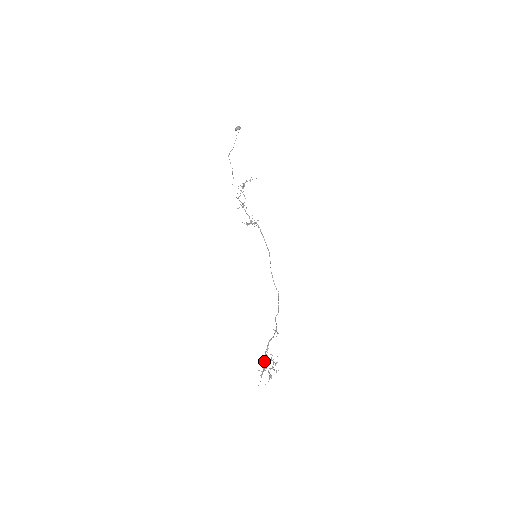
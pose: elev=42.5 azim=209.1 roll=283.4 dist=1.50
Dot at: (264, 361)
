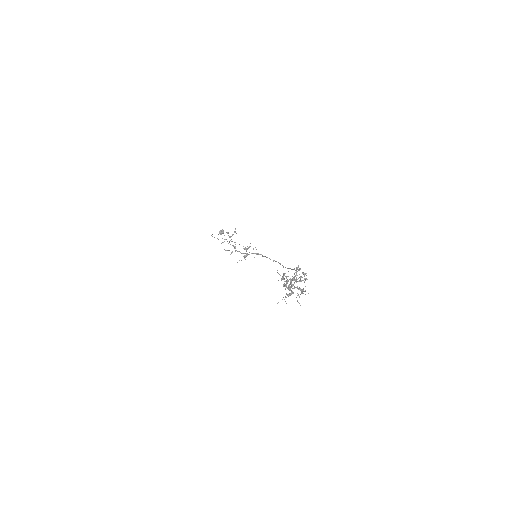
Dot at: occluded
